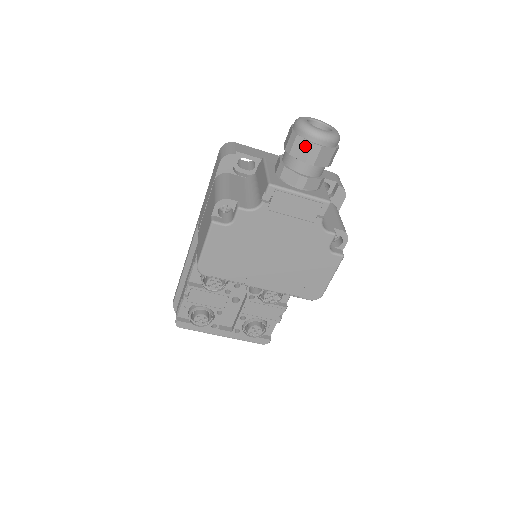
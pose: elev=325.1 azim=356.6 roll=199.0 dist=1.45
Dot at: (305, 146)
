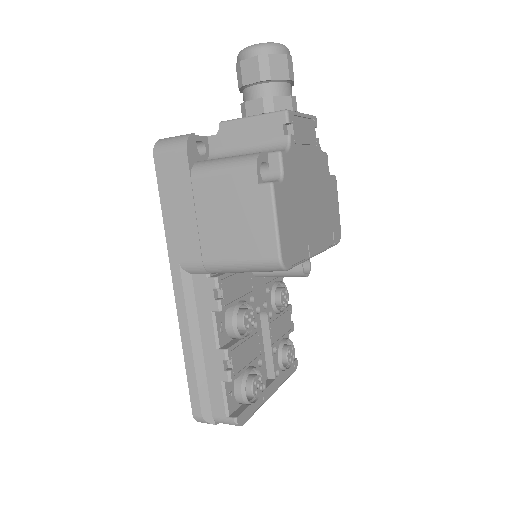
Dot at: (281, 62)
